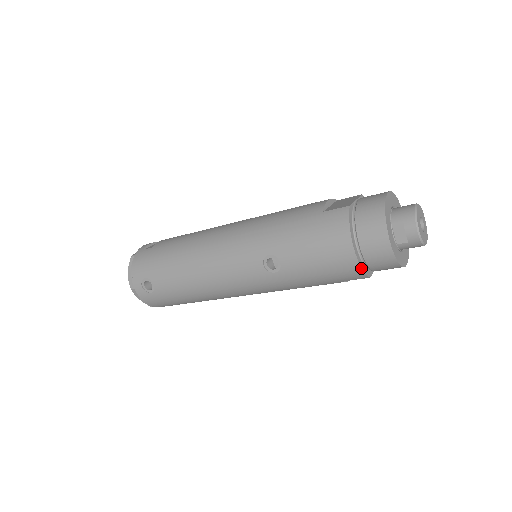
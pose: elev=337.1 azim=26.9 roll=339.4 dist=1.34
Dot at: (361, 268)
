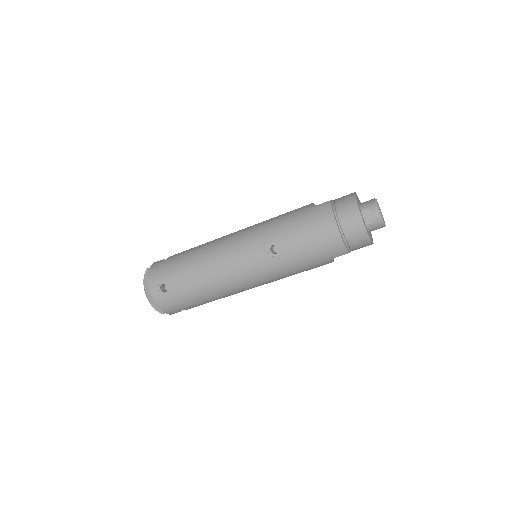
Dot at: (343, 242)
